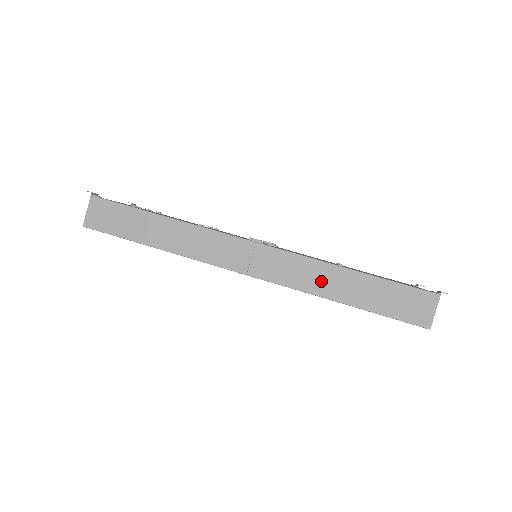
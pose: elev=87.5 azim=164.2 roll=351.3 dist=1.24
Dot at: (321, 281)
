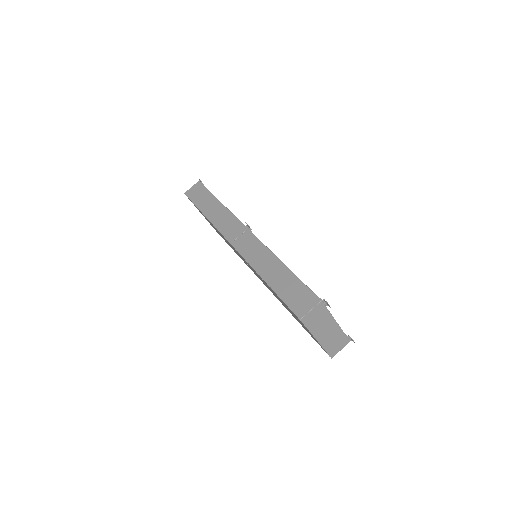
Dot at: (263, 262)
